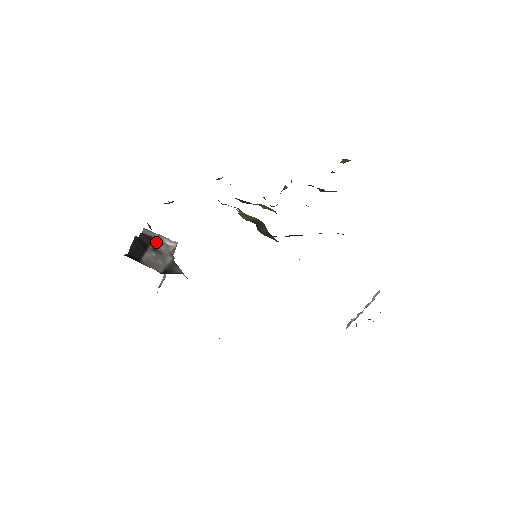
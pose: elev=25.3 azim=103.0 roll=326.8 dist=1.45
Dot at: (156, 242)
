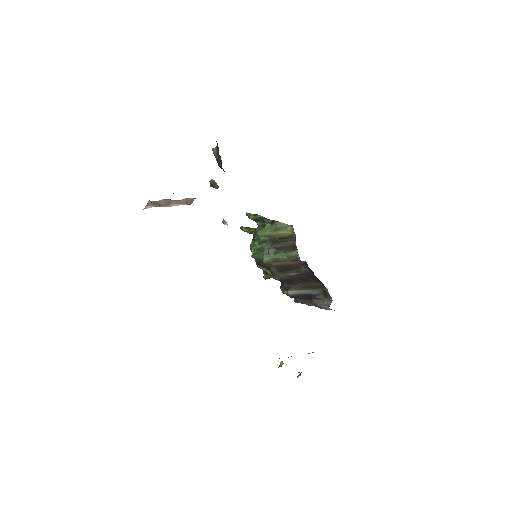
Dot at: occluded
